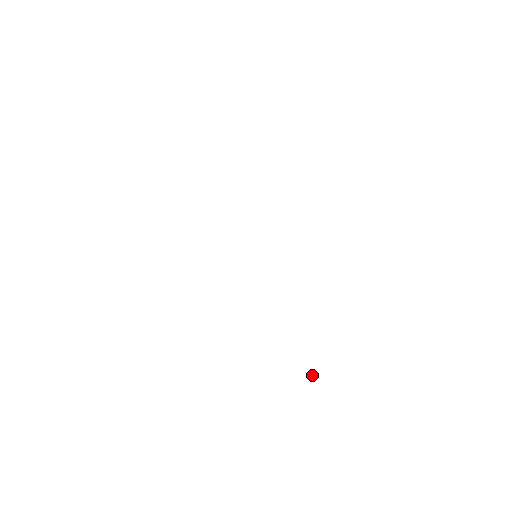
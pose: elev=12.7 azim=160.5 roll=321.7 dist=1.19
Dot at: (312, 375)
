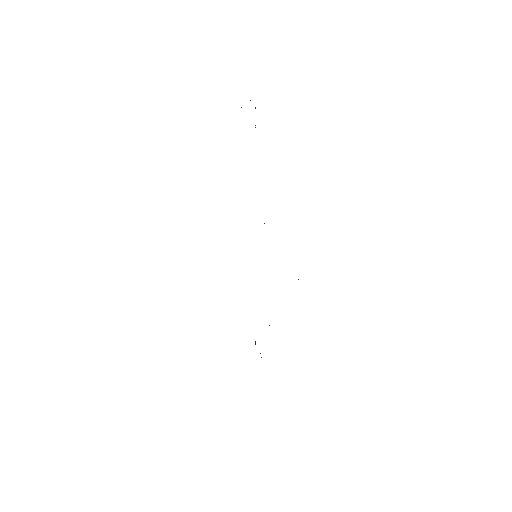
Dot at: occluded
